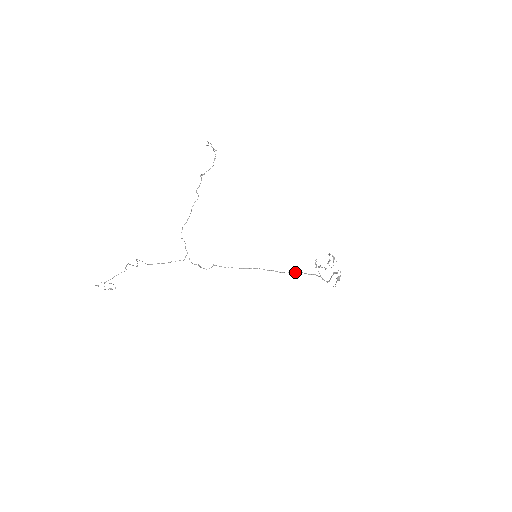
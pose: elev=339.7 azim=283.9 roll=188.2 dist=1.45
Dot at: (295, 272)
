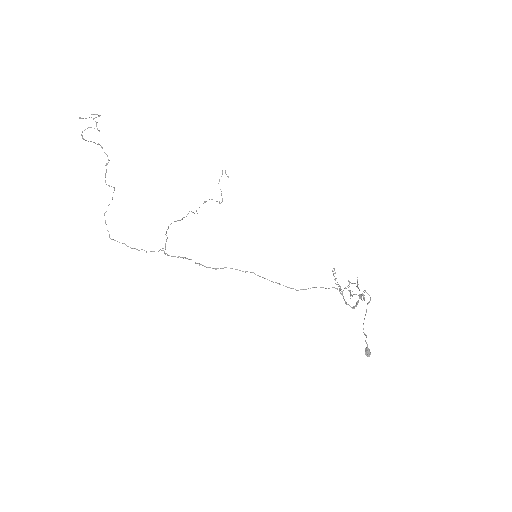
Dot at: occluded
